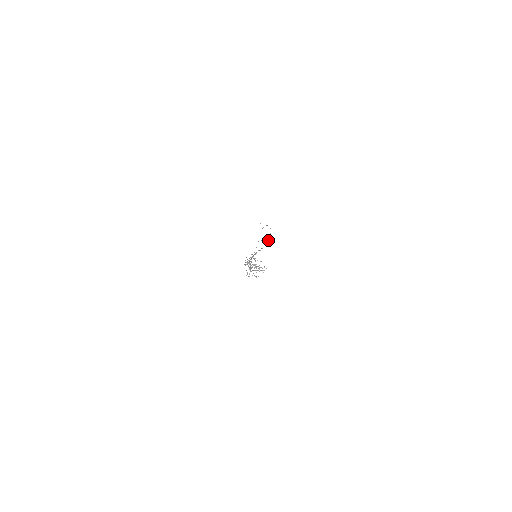
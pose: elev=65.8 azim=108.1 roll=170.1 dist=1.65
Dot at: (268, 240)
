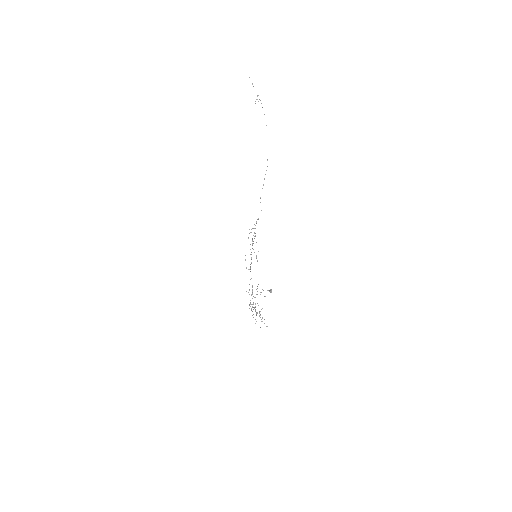
Dot at: occluded
